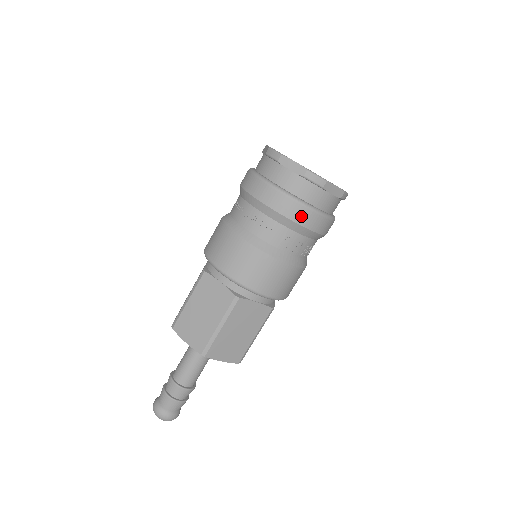
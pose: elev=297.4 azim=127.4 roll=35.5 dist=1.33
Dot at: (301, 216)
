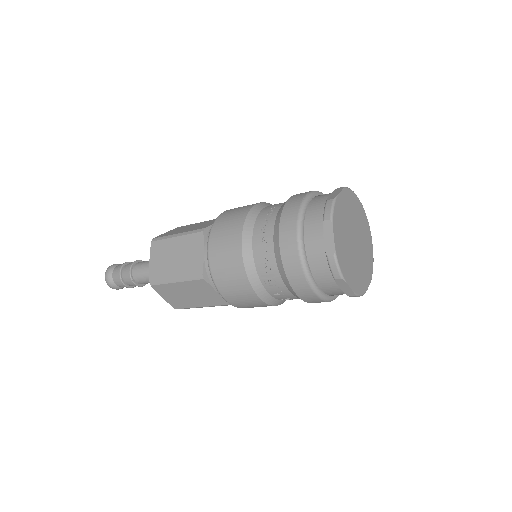
Dot at: (296, 280)
